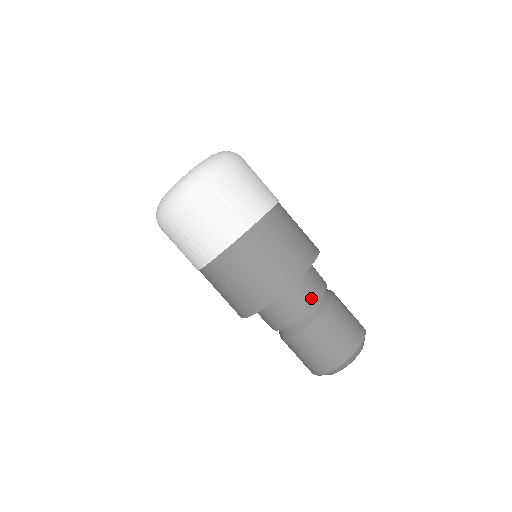
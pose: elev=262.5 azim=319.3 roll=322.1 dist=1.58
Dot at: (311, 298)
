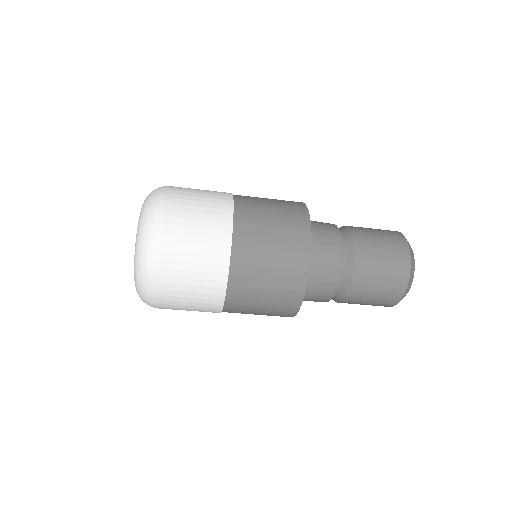
Dot at: (330, 285)
